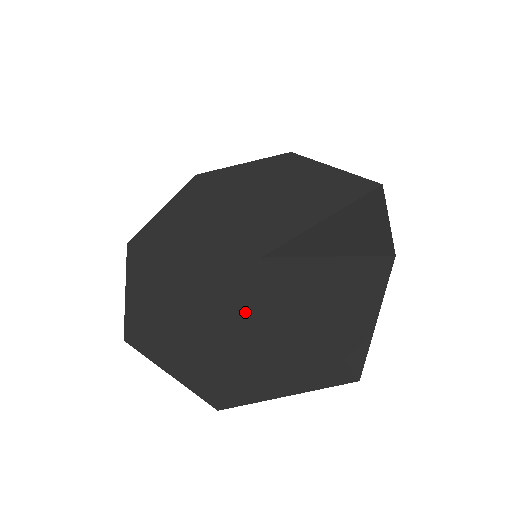
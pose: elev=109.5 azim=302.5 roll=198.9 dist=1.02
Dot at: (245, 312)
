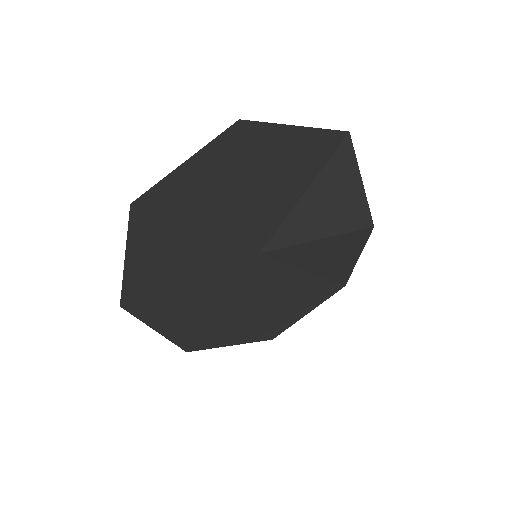
Dot at: (265, 293)
